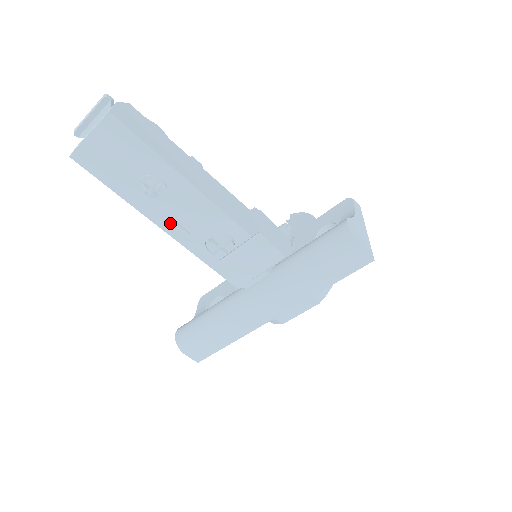
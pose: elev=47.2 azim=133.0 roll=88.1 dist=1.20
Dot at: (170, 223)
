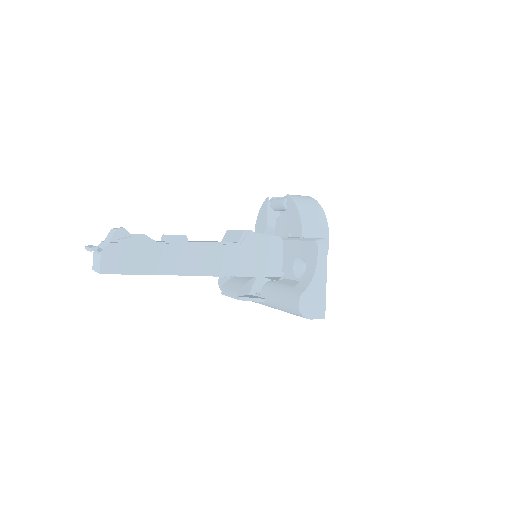
Dot at: occluded
